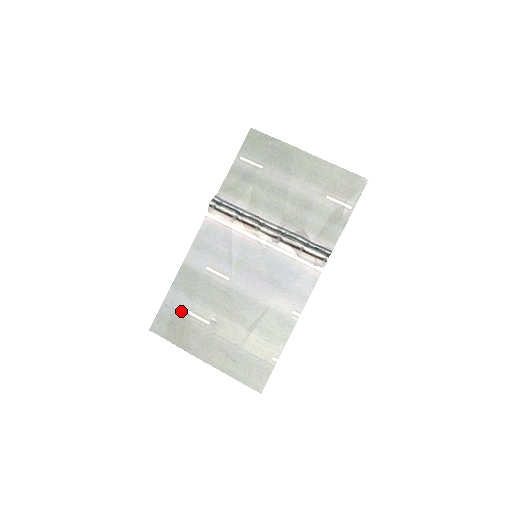
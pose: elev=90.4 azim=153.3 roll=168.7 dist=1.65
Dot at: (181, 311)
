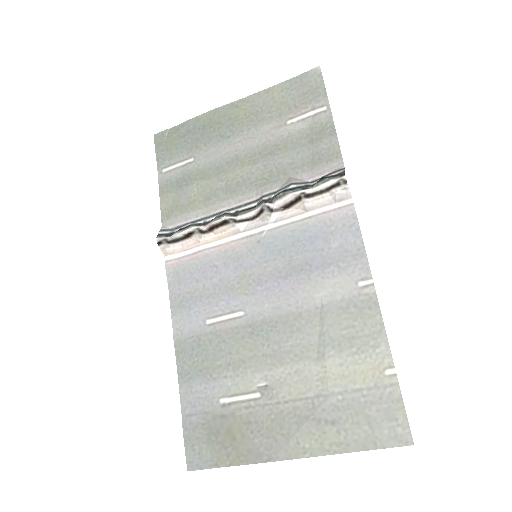
Dot at: (212, 408)
